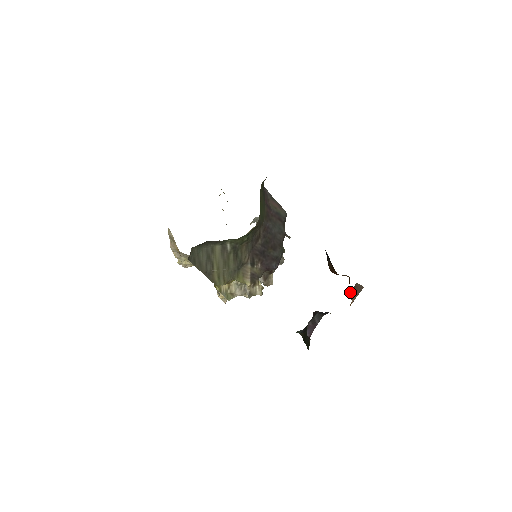
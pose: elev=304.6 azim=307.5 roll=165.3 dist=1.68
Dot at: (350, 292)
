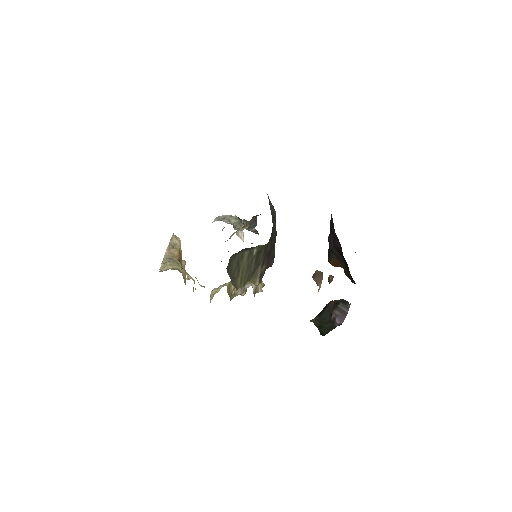
Dot at: (330, 279)
